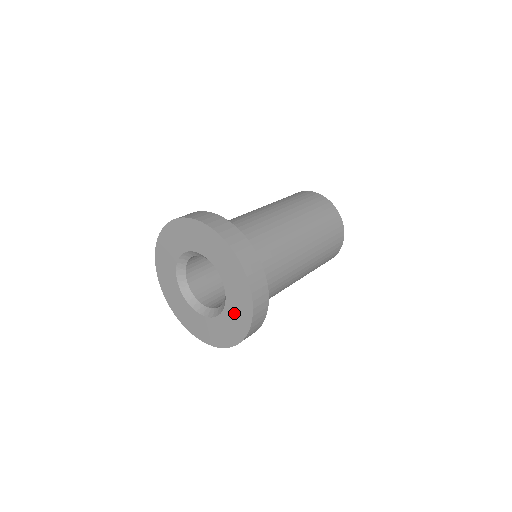
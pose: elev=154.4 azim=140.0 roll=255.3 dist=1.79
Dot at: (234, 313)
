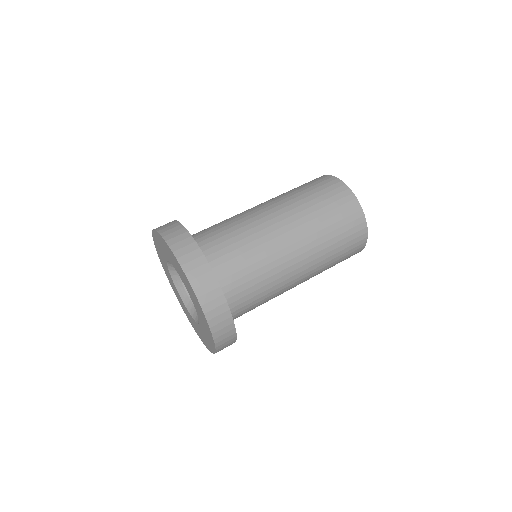
Dot at: (204, 329)
